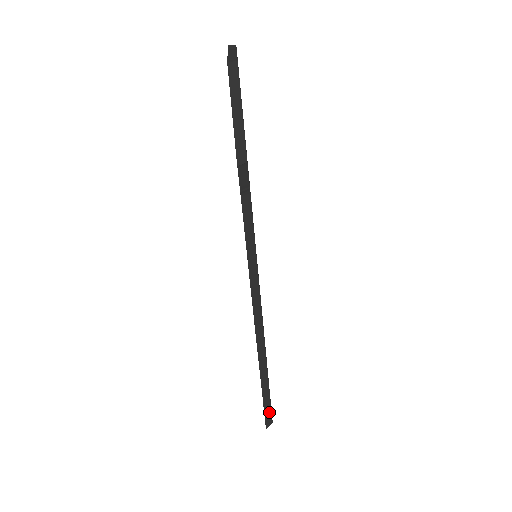
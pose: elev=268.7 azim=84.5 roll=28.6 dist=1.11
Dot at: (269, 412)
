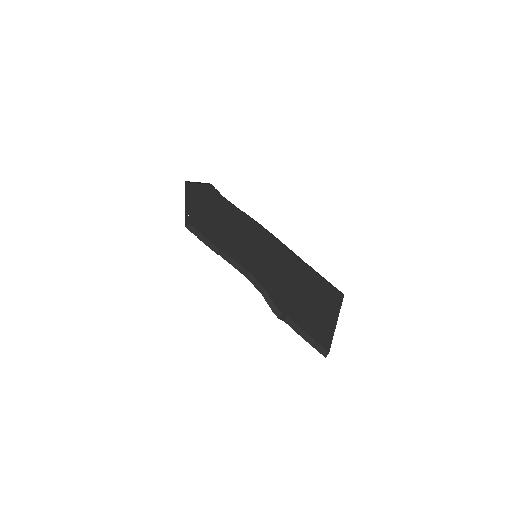
Dot at: (332, 286)
